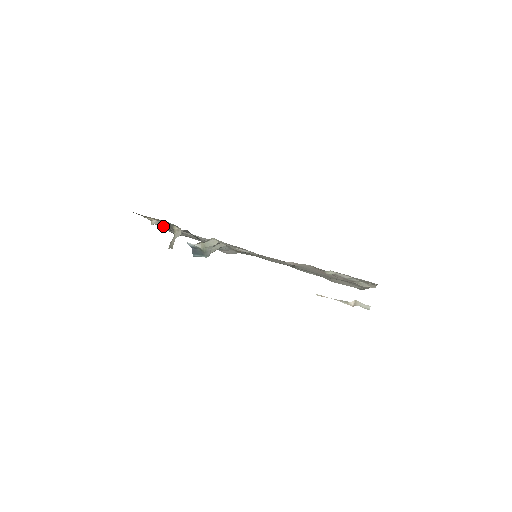
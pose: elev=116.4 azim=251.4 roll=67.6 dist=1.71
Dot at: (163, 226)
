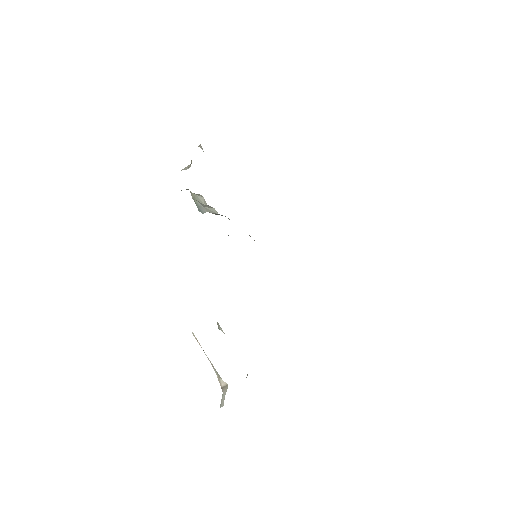
Dot at: occluded
